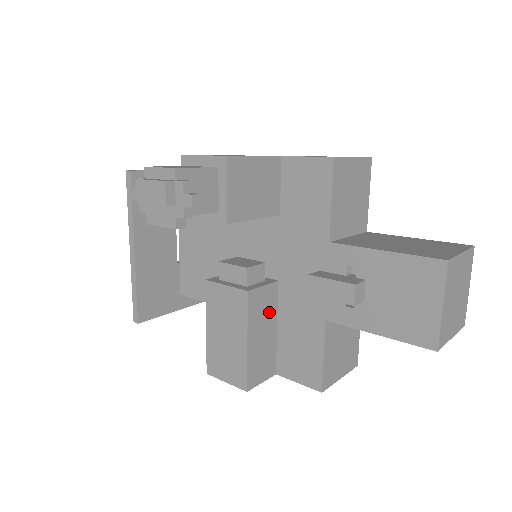
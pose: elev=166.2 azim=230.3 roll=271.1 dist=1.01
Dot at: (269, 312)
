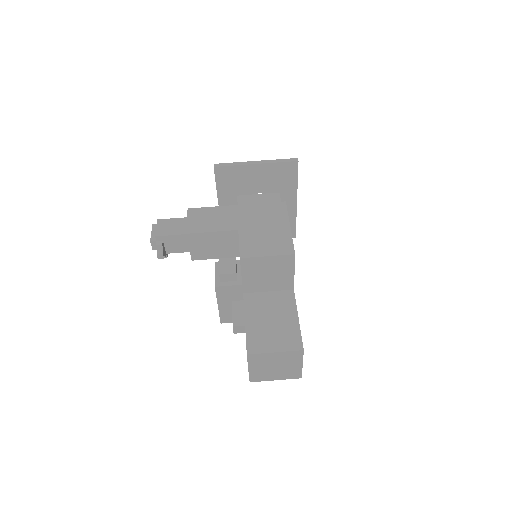
Dot at: (236, 296)
